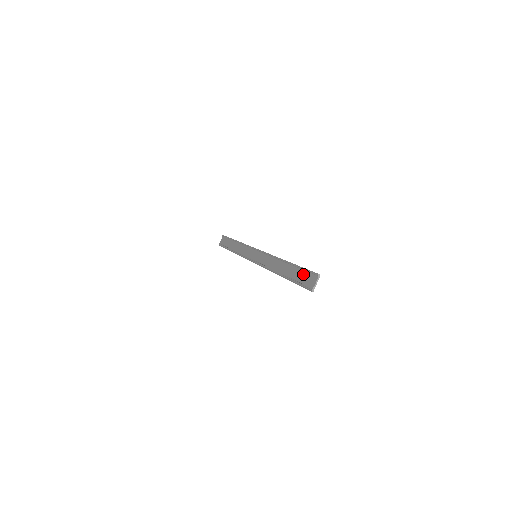
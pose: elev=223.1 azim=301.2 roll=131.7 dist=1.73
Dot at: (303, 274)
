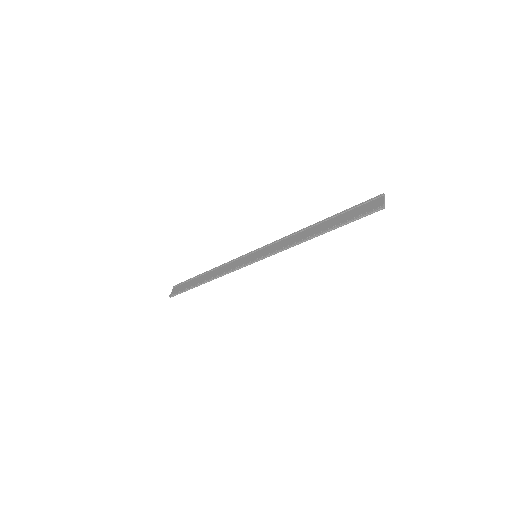
Dot at: (357, 209)
